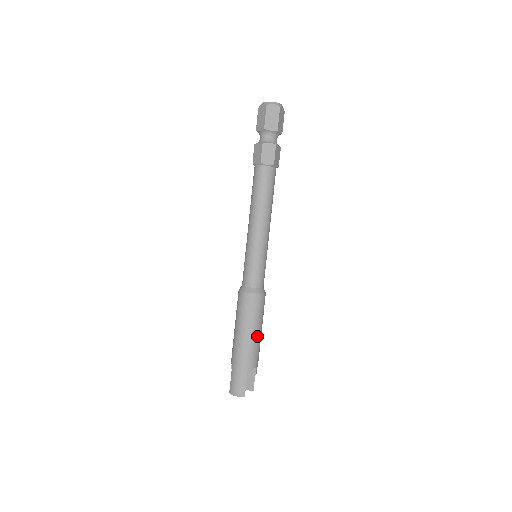
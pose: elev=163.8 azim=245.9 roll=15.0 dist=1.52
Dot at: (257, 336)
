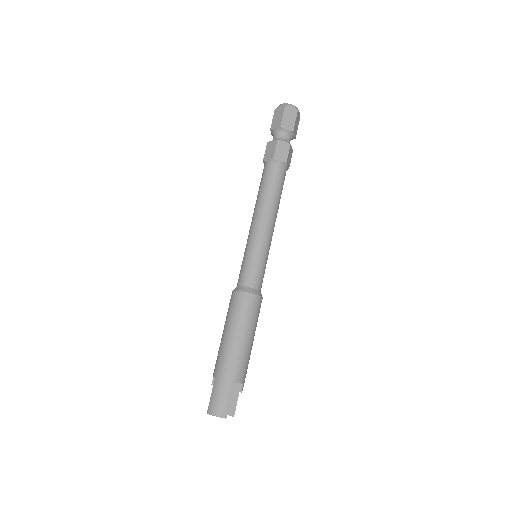
Dot at: (249, 345)
